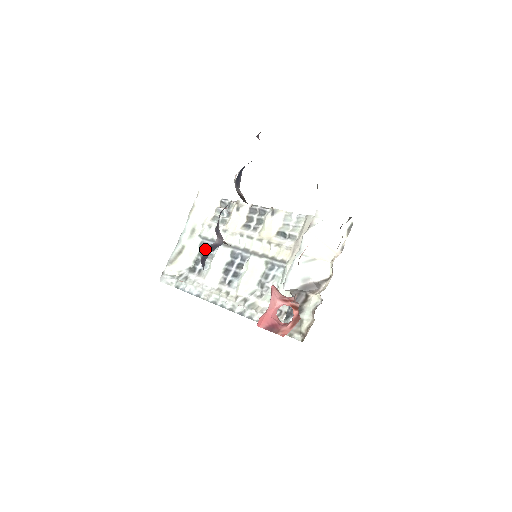
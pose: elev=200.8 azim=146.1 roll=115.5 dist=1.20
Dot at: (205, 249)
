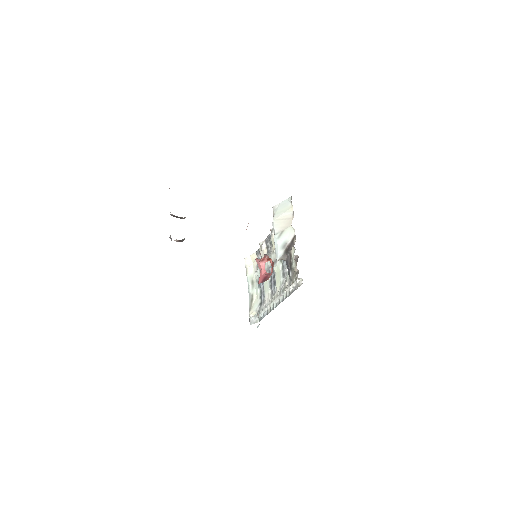
Dot at: (261, 286)
